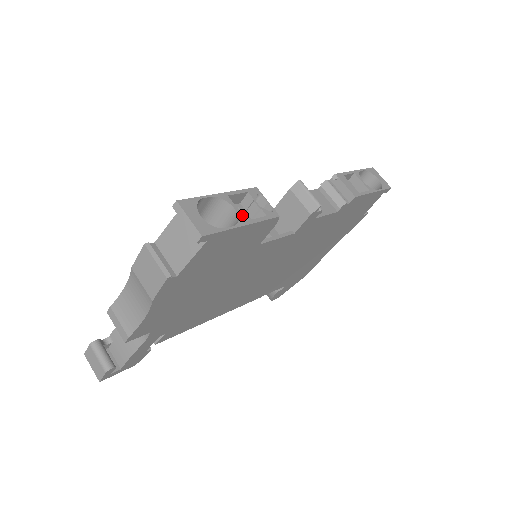
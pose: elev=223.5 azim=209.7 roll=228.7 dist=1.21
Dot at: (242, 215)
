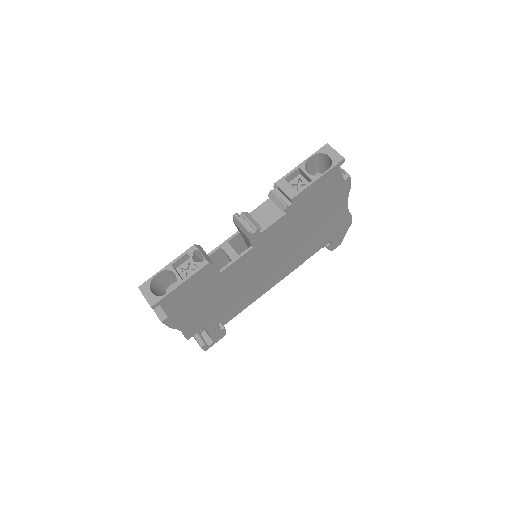
Dot at: (179, 277)
